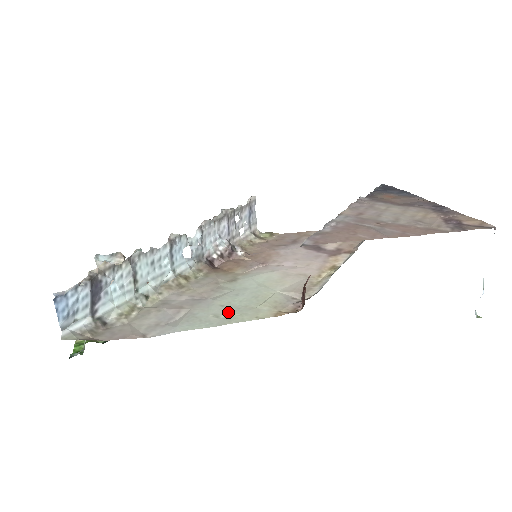
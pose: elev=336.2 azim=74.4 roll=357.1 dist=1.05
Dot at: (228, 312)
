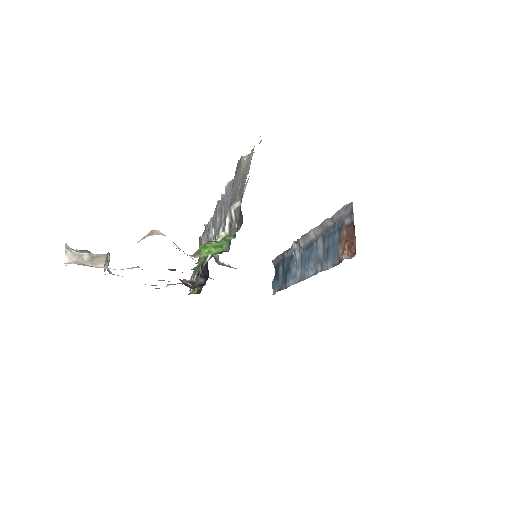
Dot at: occluded
